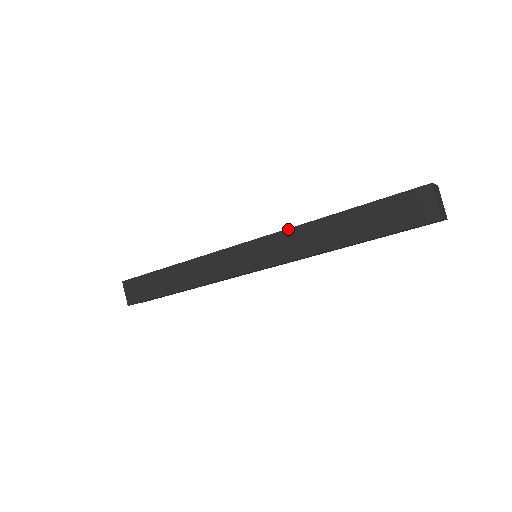
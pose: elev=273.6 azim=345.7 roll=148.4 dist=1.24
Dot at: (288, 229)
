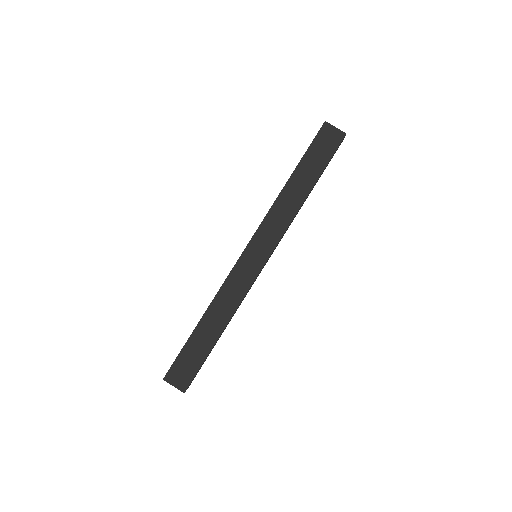
Dot at: (268, 213)
